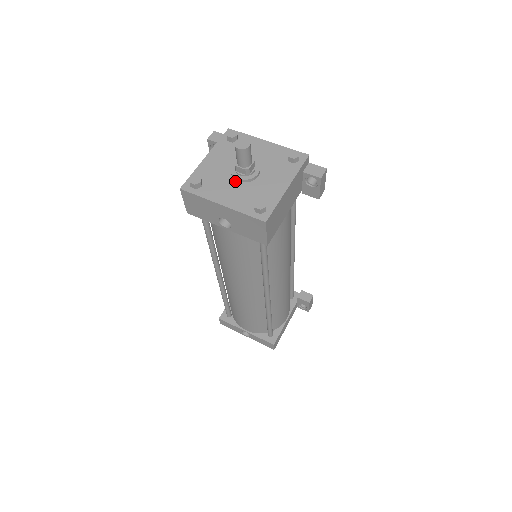
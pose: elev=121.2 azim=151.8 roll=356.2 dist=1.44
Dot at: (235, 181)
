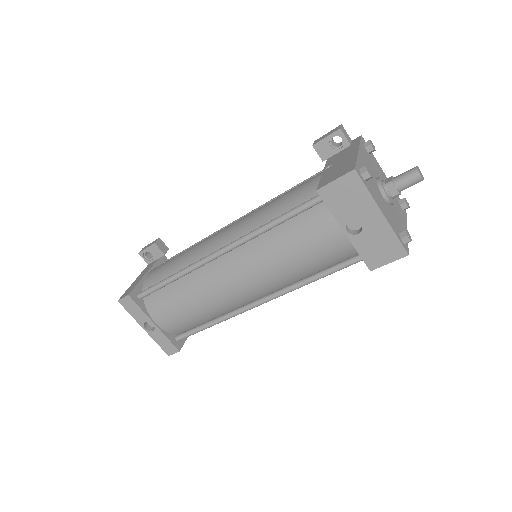
Dot at: (382, 196)
